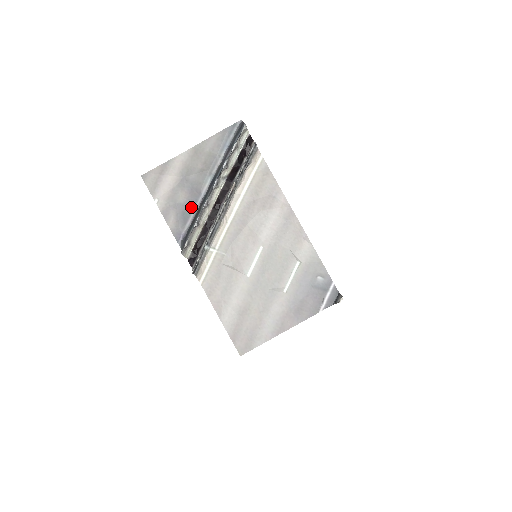
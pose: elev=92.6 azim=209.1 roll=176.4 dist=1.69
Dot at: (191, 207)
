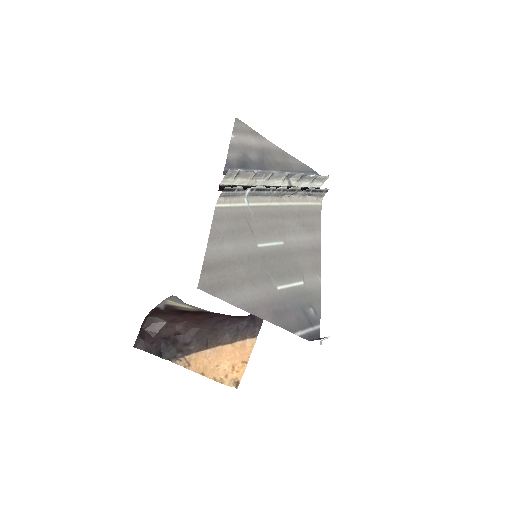
Dot at: (254, 167)
